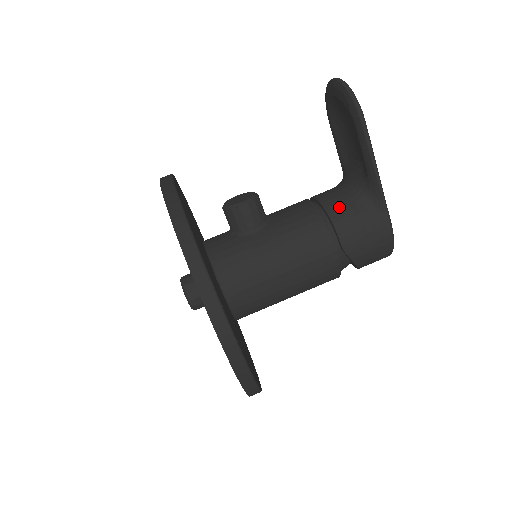
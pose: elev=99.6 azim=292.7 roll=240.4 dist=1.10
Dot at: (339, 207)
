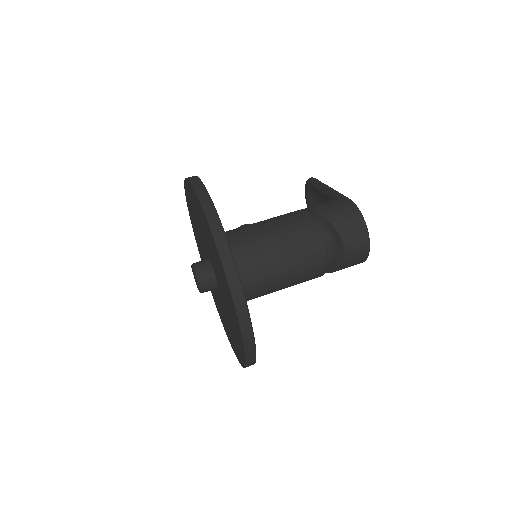
Dot at: occluded
